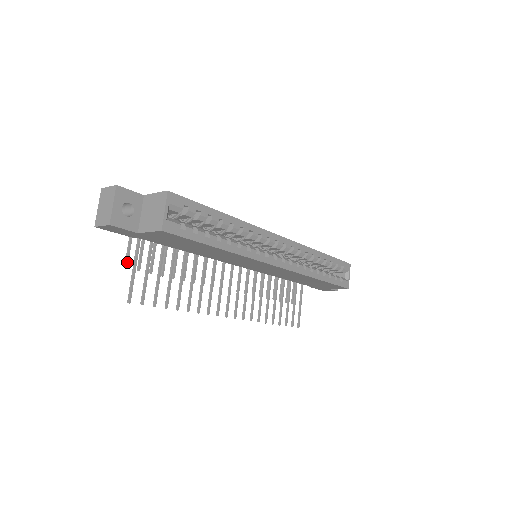
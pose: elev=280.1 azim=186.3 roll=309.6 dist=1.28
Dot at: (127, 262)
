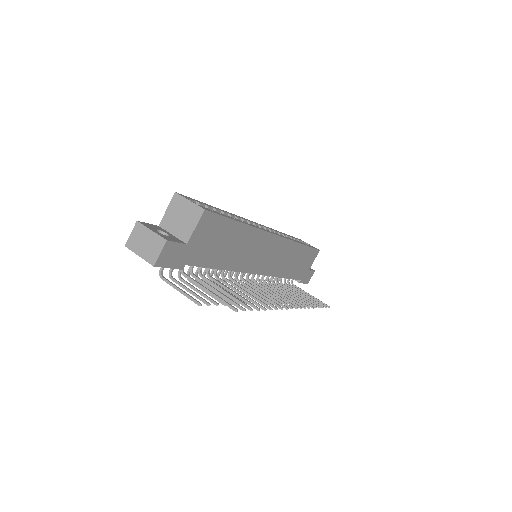
Dot at: (196, 301)
